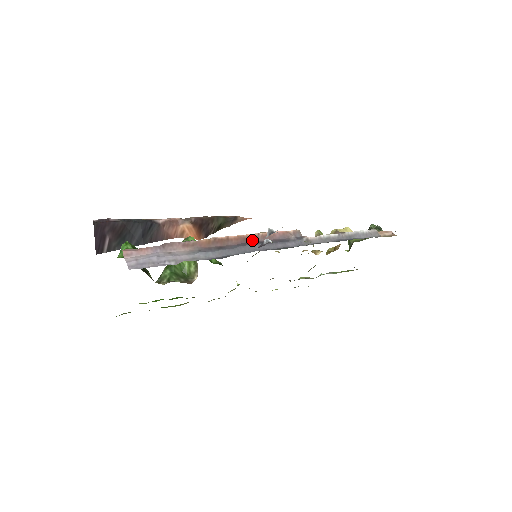
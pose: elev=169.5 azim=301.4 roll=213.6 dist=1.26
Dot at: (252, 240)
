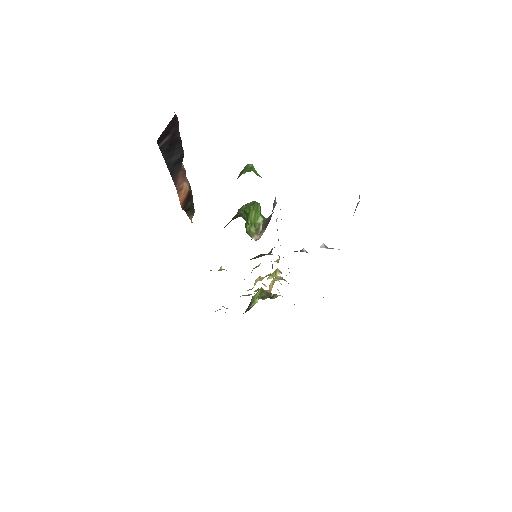
Dot at: occluded
